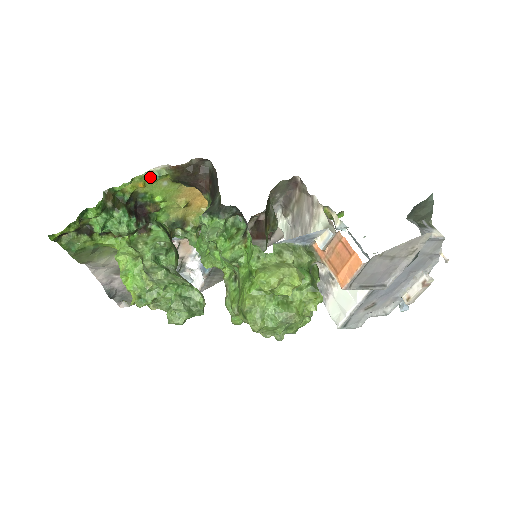
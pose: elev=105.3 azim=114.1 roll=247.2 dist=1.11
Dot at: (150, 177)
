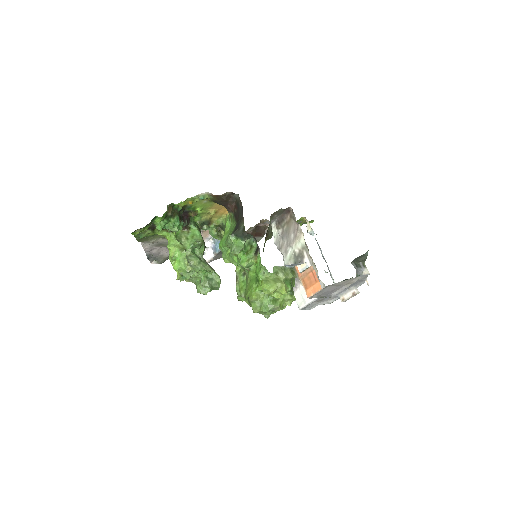
Dot at: (197, 198)
